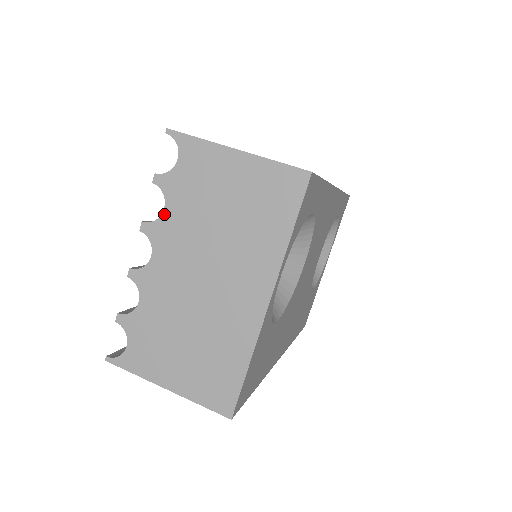
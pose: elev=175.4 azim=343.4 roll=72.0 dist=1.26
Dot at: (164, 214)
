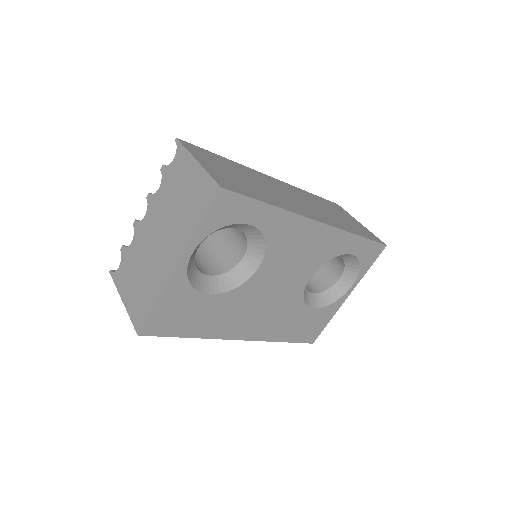
Dot at: (158, 191)
